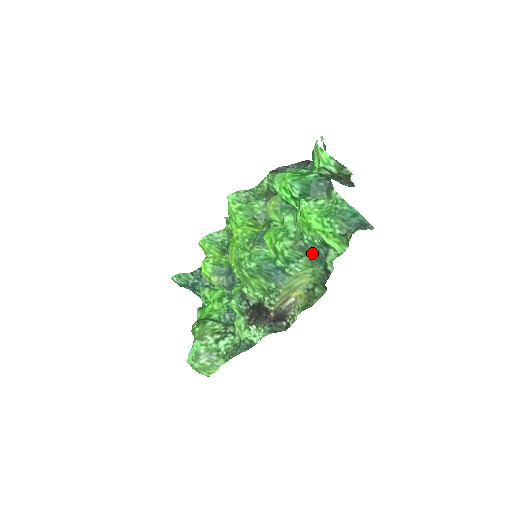
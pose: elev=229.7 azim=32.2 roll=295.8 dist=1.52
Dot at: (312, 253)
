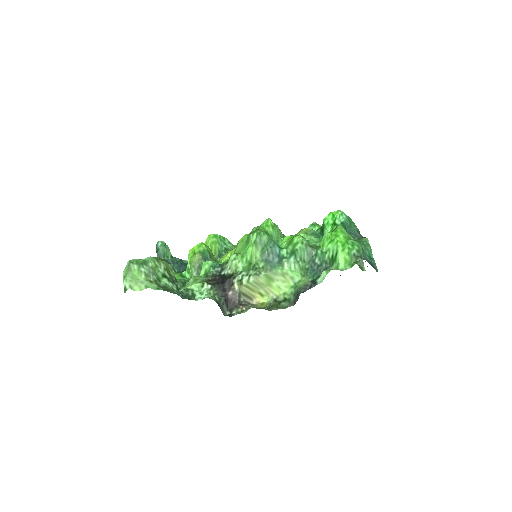
Dot at: (315, 263)
